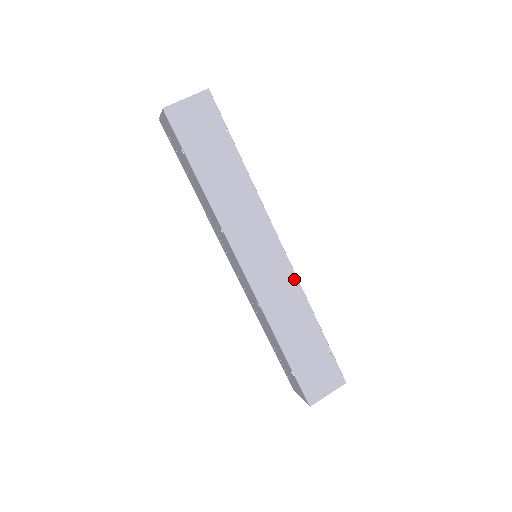
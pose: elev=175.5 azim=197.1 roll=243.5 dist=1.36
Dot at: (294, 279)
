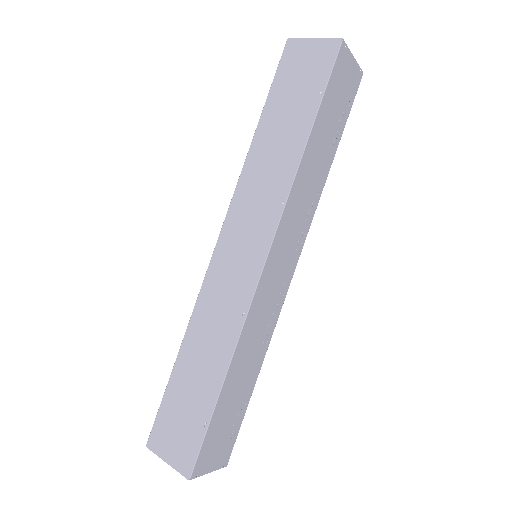
Dot at: (246, 305)
